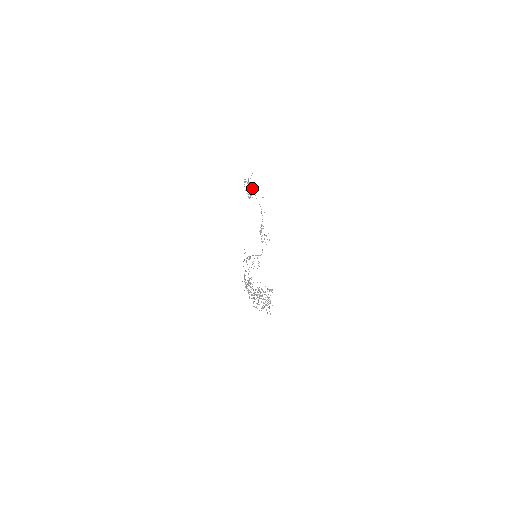
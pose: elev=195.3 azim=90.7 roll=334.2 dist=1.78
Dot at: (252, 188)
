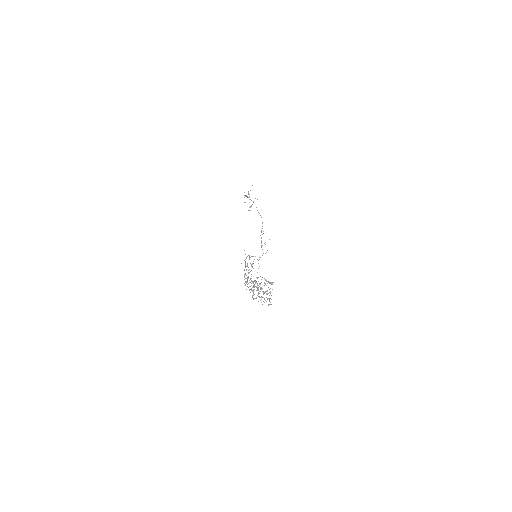
Dot at: occluded
